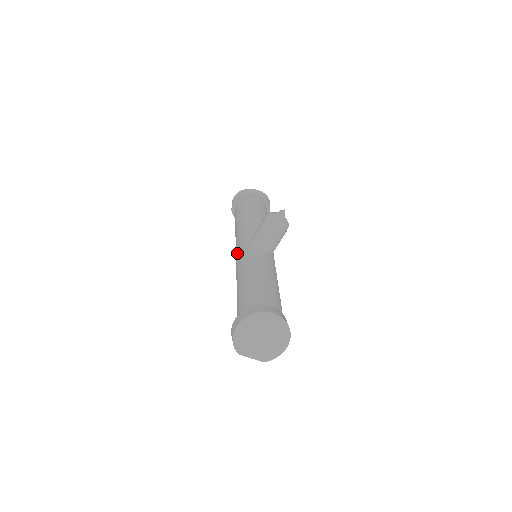
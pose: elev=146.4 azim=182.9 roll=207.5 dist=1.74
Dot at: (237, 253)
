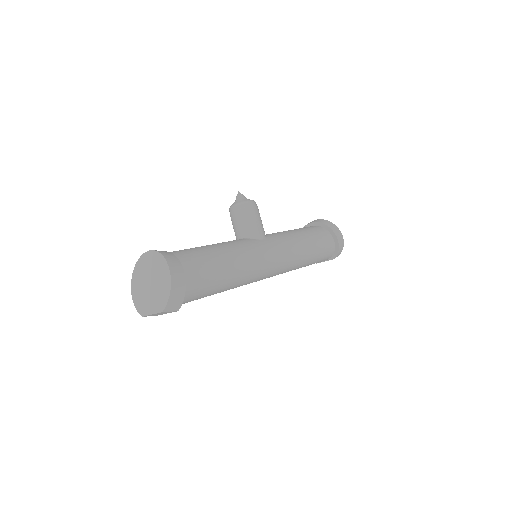
Dot at: occluded
